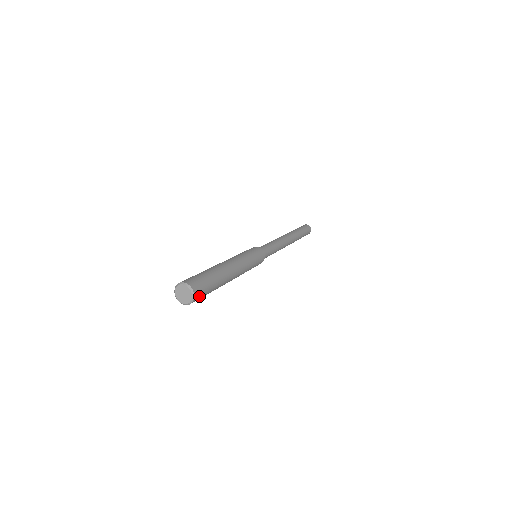
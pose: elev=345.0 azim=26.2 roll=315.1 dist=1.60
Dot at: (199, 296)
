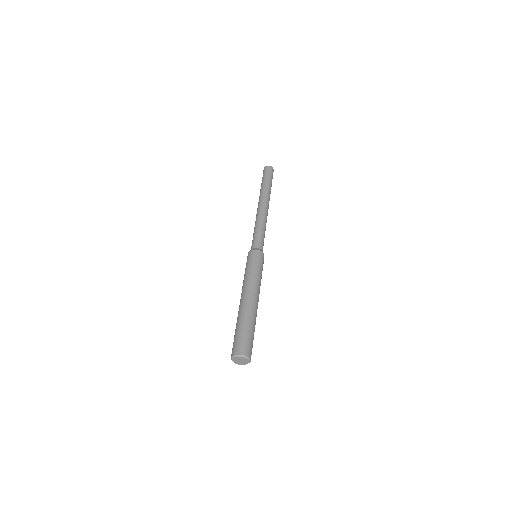
Dot at: (250, 350)
